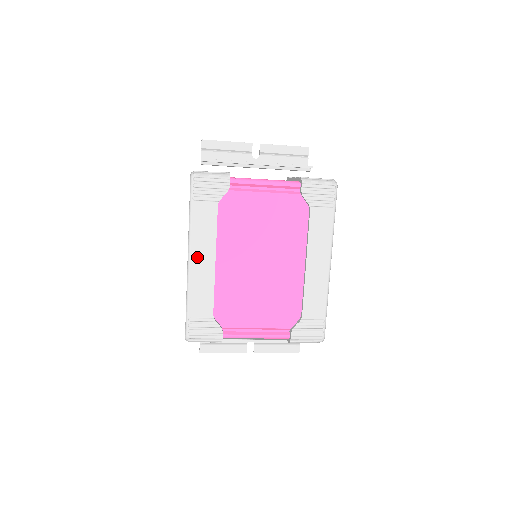
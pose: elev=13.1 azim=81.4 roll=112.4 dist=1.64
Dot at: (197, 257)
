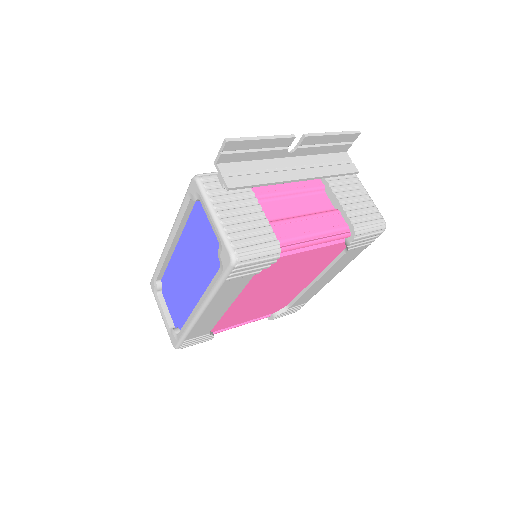
Dot at: (210, 311)
